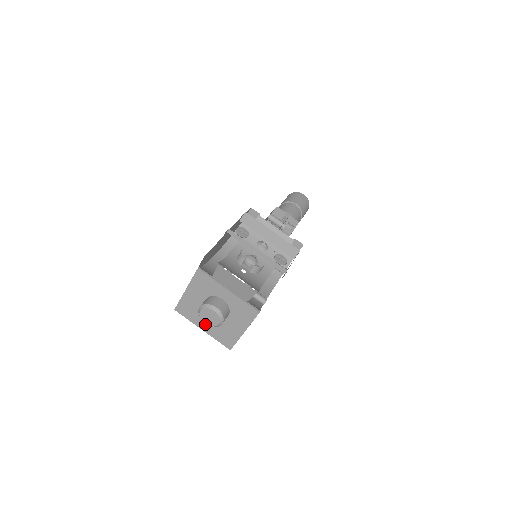
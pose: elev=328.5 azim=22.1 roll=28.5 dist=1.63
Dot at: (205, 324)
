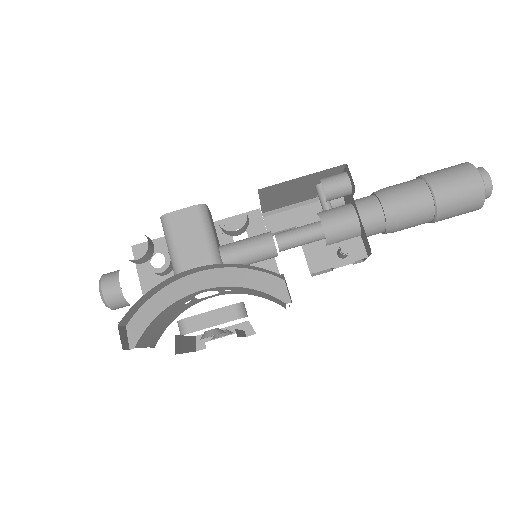
Dot at: occluded
